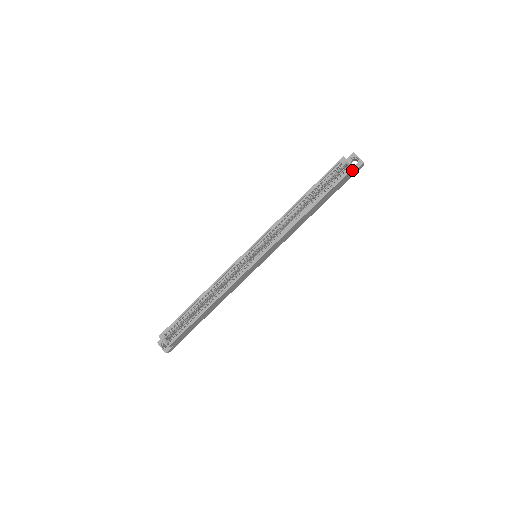
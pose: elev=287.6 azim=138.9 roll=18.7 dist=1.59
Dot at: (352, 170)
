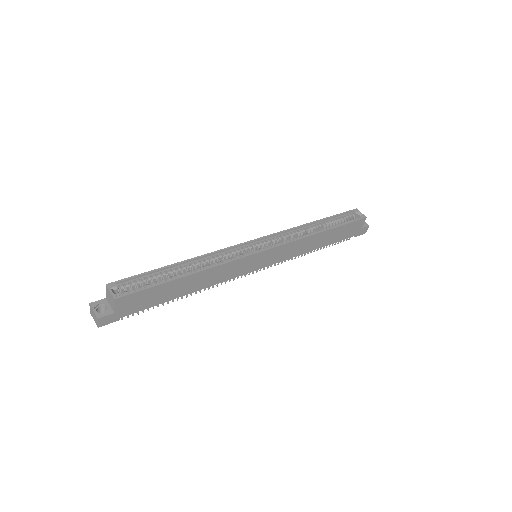
Dot at: (363, 221)
